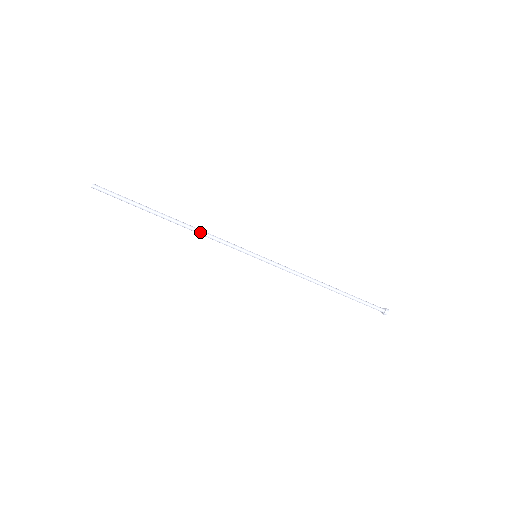
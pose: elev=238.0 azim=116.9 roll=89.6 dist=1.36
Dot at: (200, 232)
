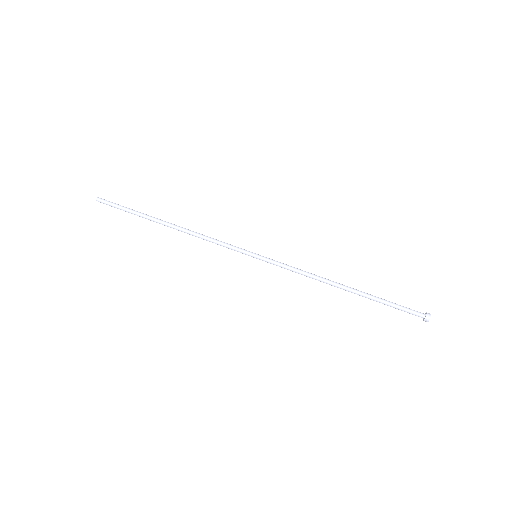
Dot at: (195, 234)
